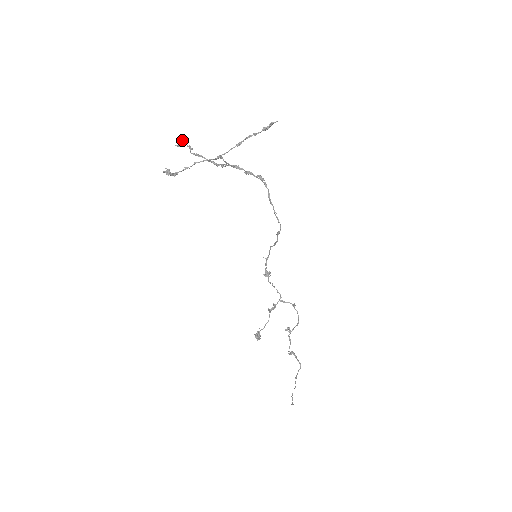
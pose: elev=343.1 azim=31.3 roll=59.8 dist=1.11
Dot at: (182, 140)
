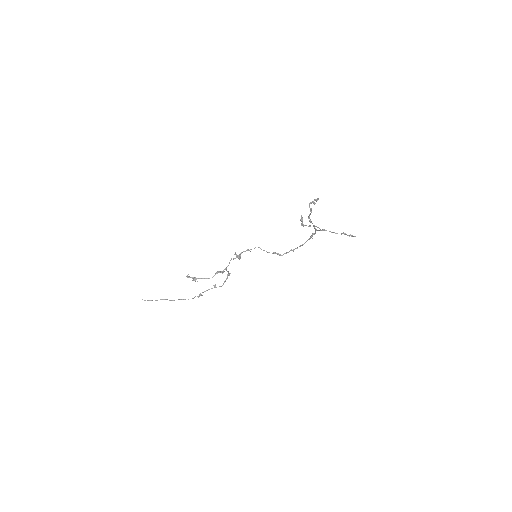
Dot at: occluded
